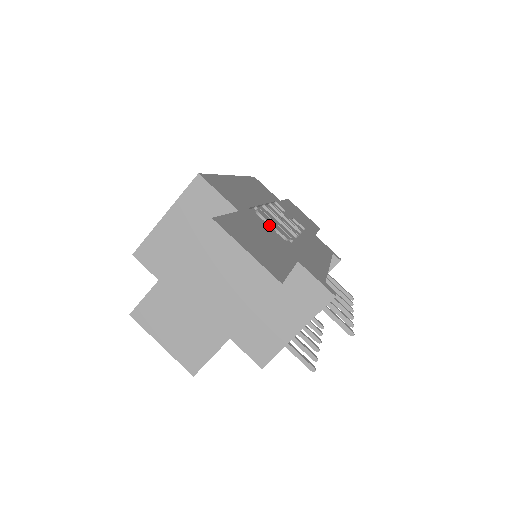
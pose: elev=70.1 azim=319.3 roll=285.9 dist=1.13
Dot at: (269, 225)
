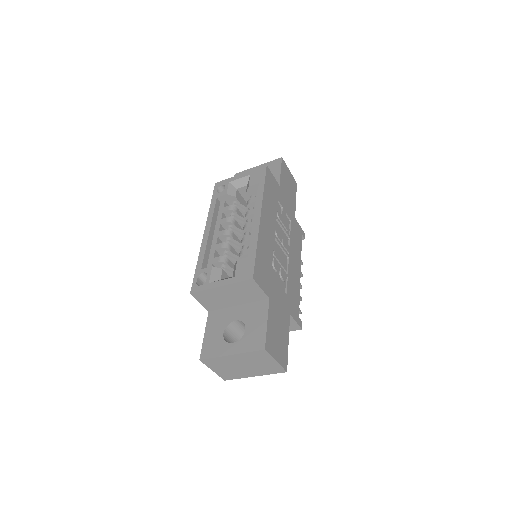
Dot at: (278, 273)
